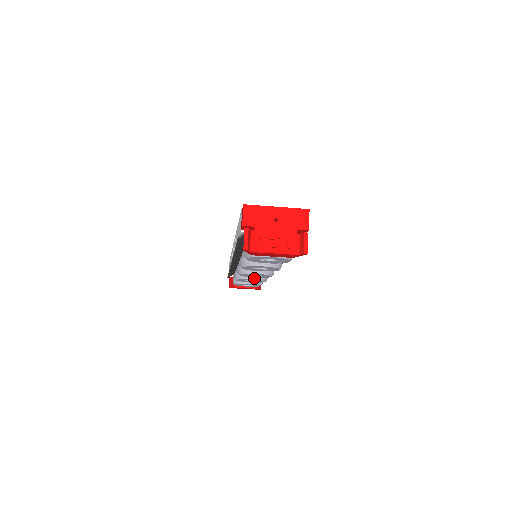
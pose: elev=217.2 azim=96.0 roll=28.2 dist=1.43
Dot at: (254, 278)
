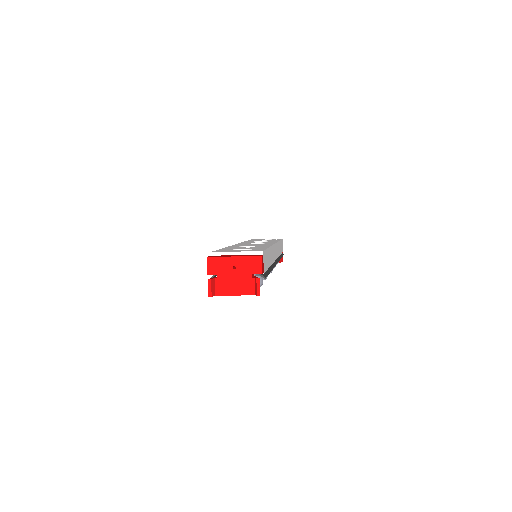
Dot at: occluded
